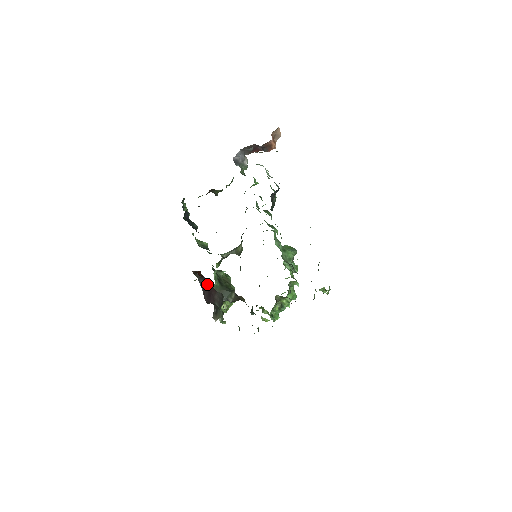
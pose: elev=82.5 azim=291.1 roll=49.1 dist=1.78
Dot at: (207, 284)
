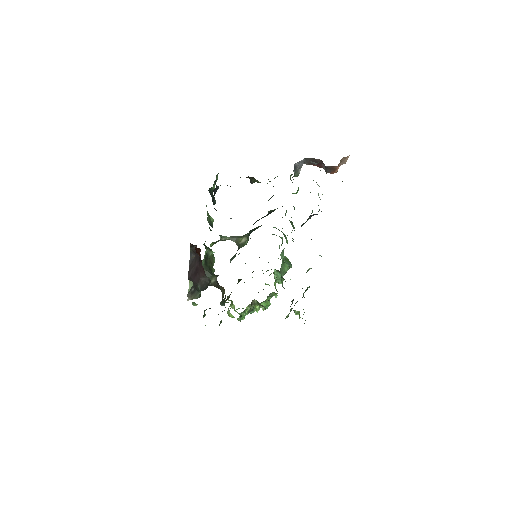
Dot at: (199, 262)
